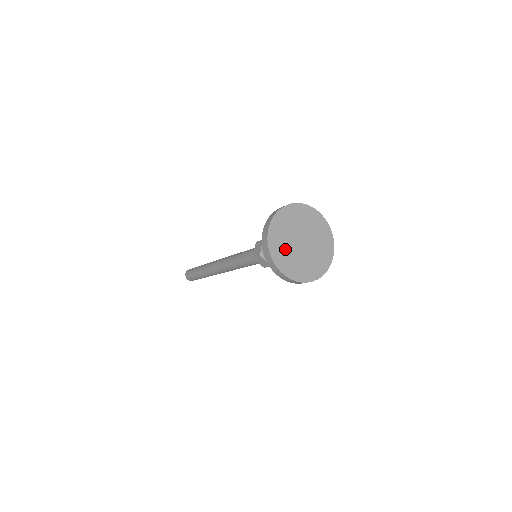
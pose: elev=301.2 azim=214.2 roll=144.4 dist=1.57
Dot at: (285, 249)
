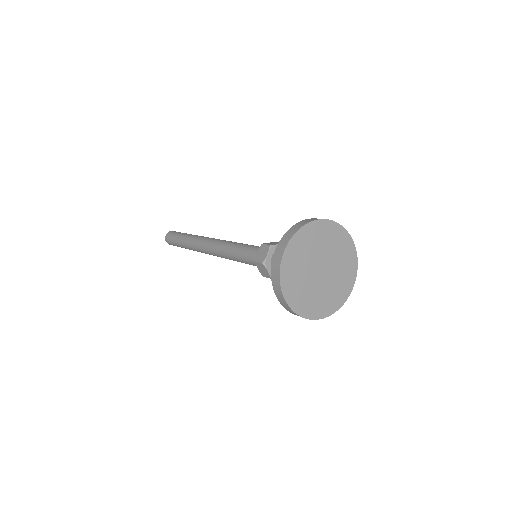
Dot at: (311, 296)
